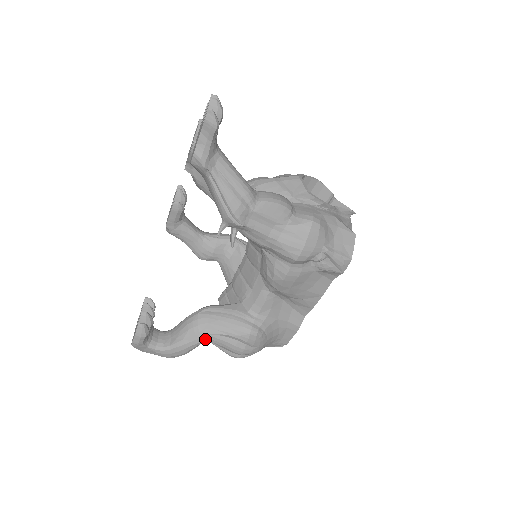
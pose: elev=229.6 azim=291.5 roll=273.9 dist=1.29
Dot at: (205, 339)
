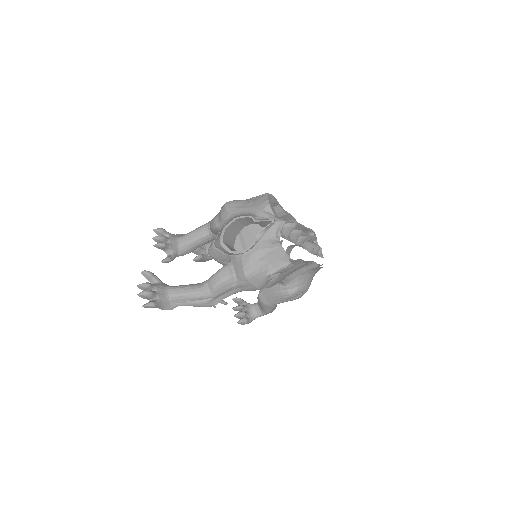
Dot at: (274, 306)
